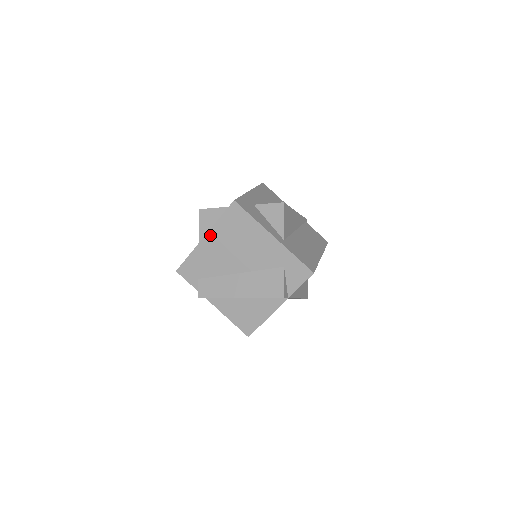
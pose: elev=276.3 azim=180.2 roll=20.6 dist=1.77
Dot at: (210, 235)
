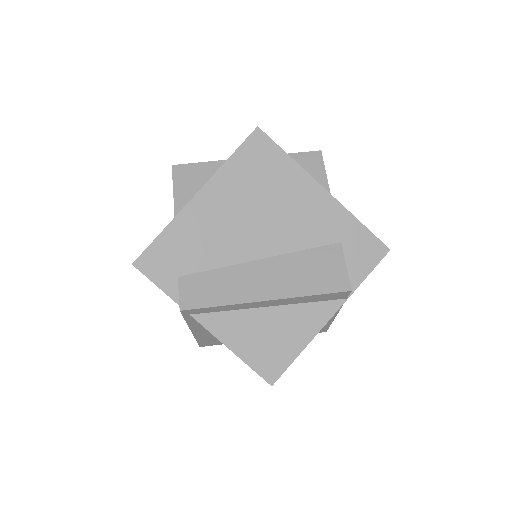
Dot at: (209, 190)
